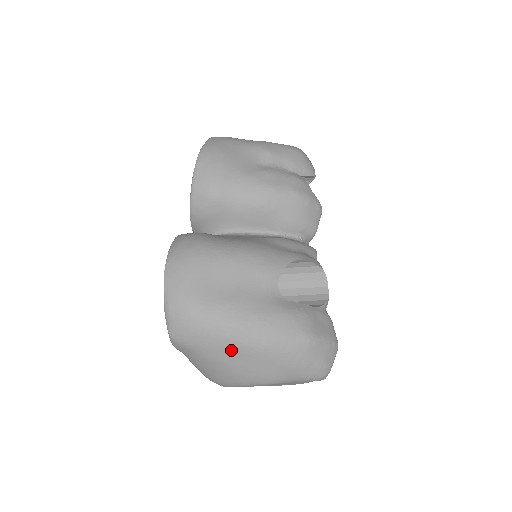
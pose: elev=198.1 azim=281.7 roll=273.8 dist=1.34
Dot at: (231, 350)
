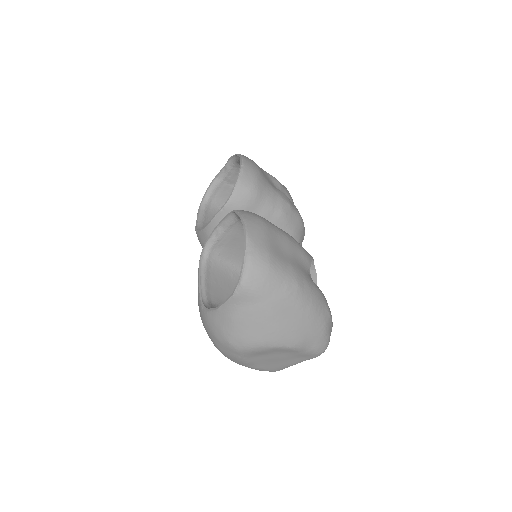
Dot at: (287, 305)
